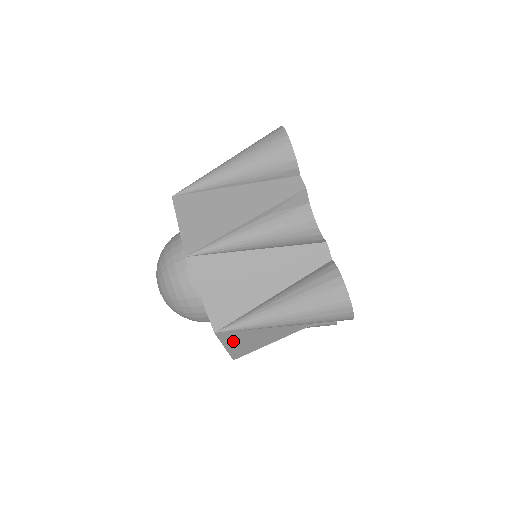
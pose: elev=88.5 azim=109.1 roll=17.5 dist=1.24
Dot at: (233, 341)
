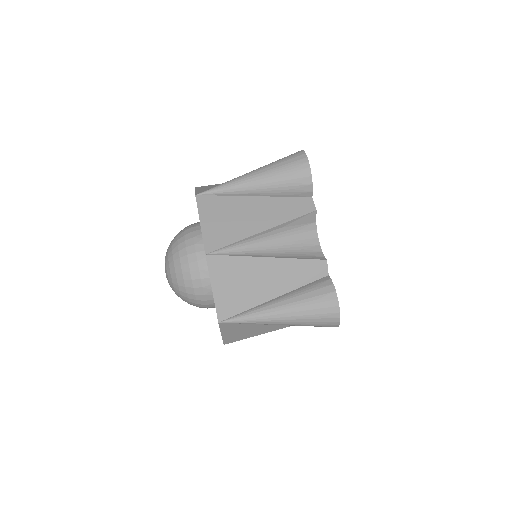
Dot at: (230, 330)
